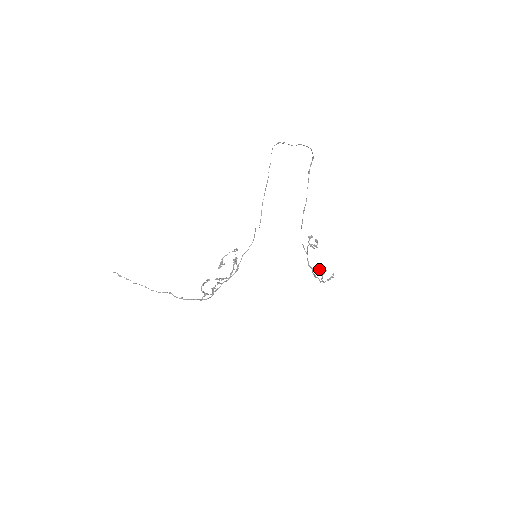
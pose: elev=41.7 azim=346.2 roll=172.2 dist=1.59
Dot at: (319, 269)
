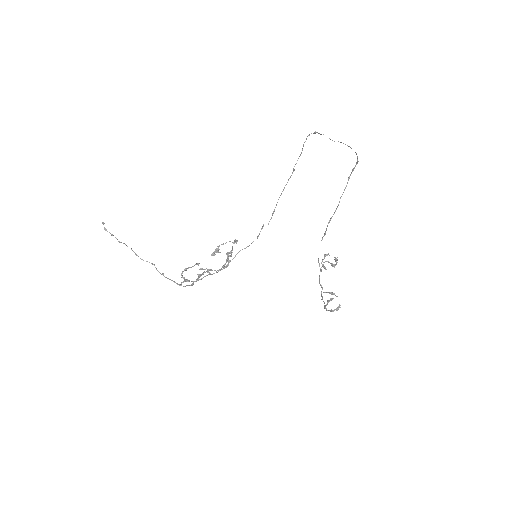
Dot at: (329, 292)
